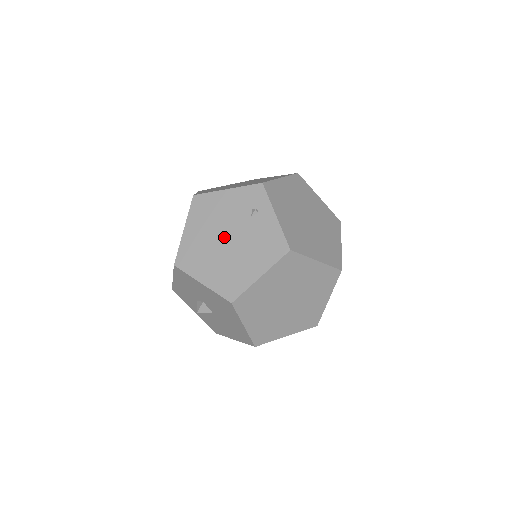
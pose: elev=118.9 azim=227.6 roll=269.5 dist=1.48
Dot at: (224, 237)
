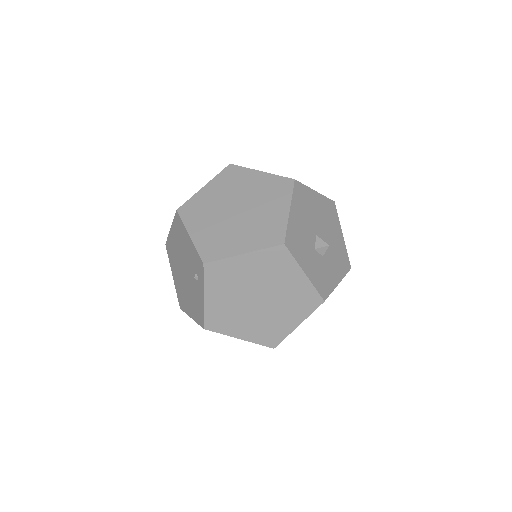
Dot at: (183, 267)
